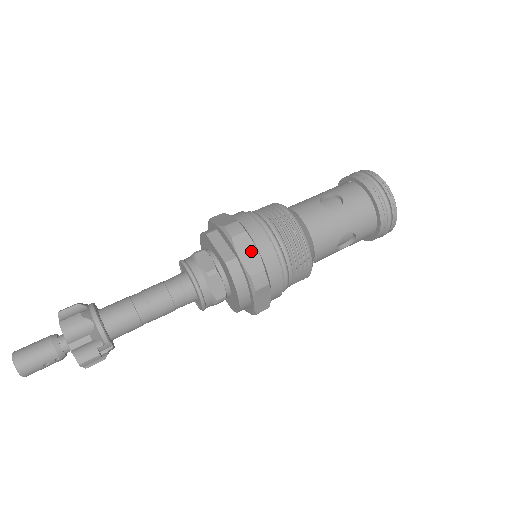
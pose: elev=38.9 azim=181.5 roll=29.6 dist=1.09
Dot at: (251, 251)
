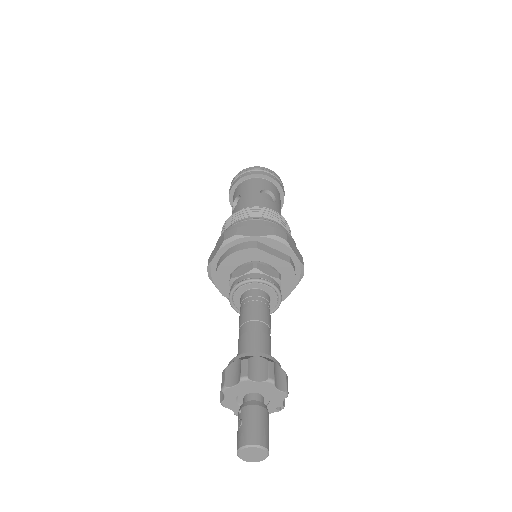
Dot at: (295, 247)
